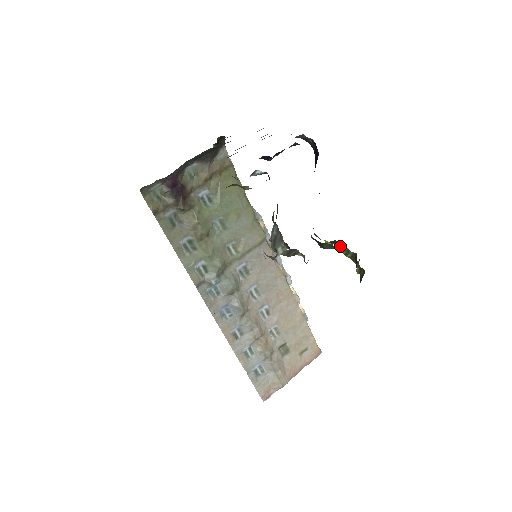
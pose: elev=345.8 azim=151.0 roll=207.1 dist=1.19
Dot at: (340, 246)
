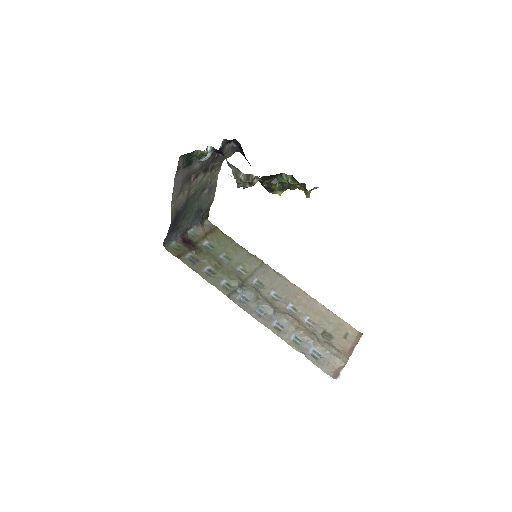
Dot at: (285, 185)
